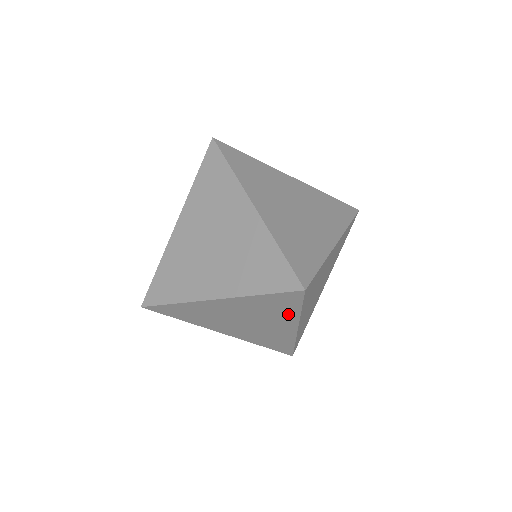
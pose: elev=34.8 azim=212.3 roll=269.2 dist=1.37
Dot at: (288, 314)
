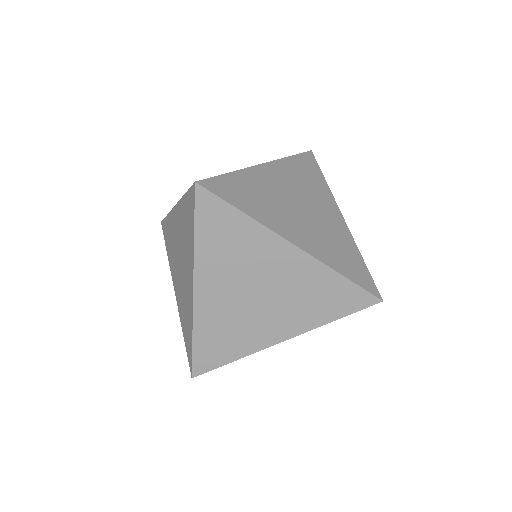
Dot at: (250, 233)
